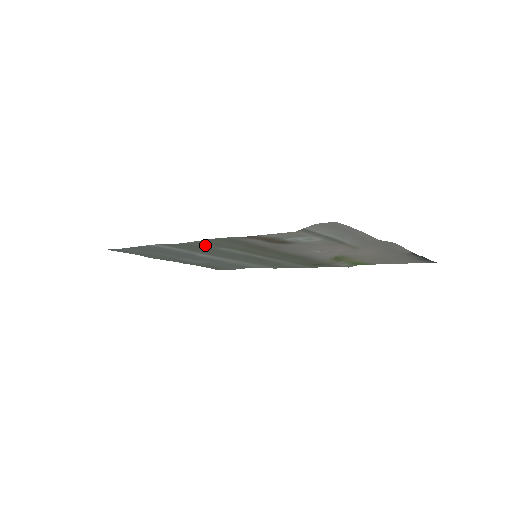
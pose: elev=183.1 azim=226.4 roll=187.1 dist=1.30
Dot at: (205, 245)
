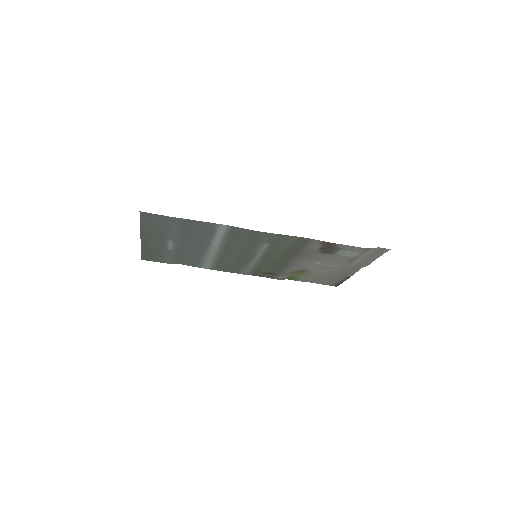
Dot at: (268, 238)
